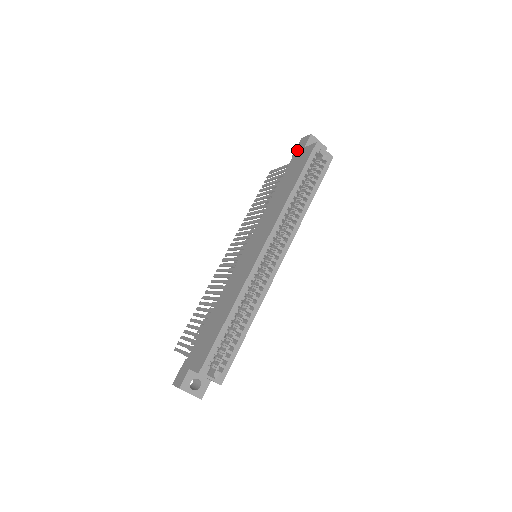
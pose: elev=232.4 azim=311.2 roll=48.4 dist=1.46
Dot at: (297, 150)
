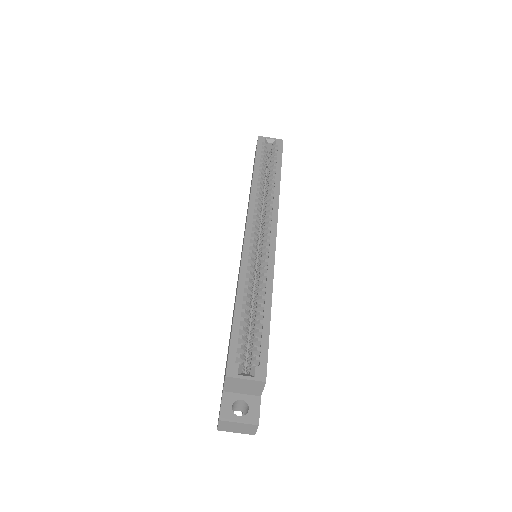
Dot at: occluded
